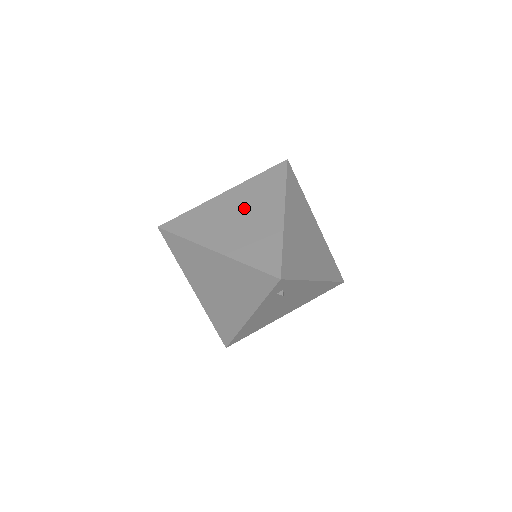
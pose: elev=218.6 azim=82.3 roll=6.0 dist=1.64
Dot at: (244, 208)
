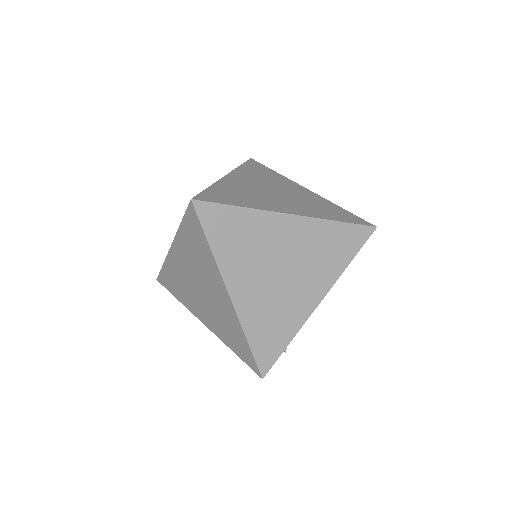
Dot at: (196, 277)
